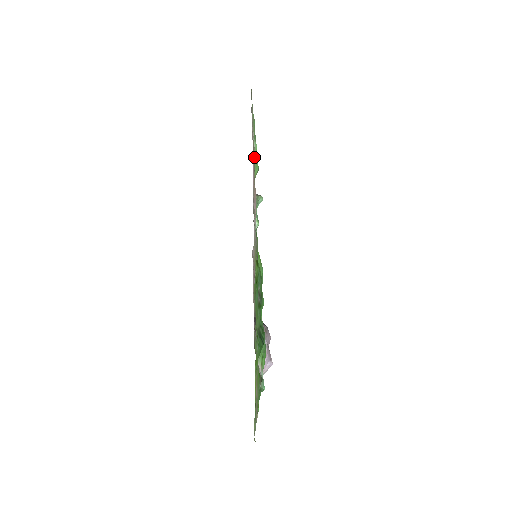
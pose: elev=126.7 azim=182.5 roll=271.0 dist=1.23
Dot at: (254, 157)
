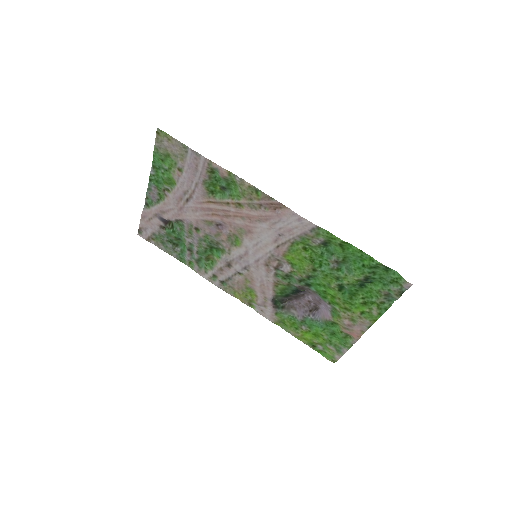
Dot at: (242, 182)
